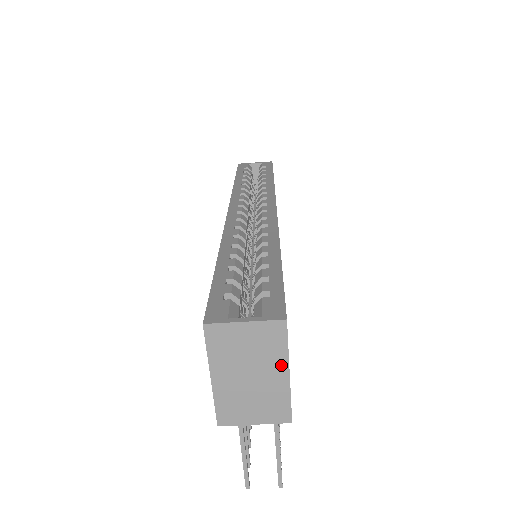
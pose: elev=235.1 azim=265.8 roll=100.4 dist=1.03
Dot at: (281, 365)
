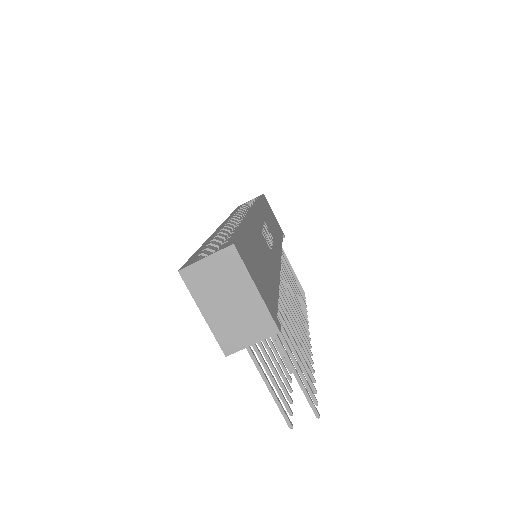
Dot at: (247, 283)
